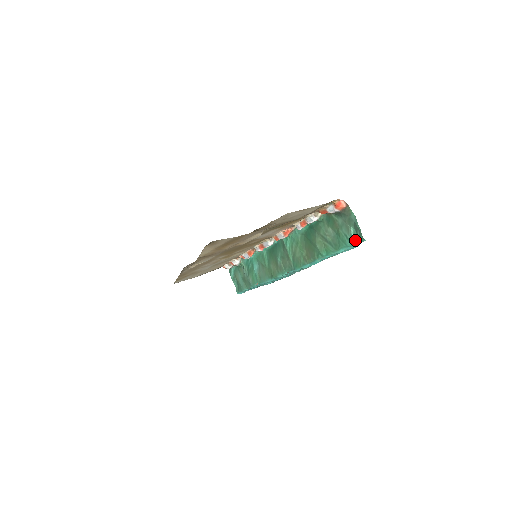
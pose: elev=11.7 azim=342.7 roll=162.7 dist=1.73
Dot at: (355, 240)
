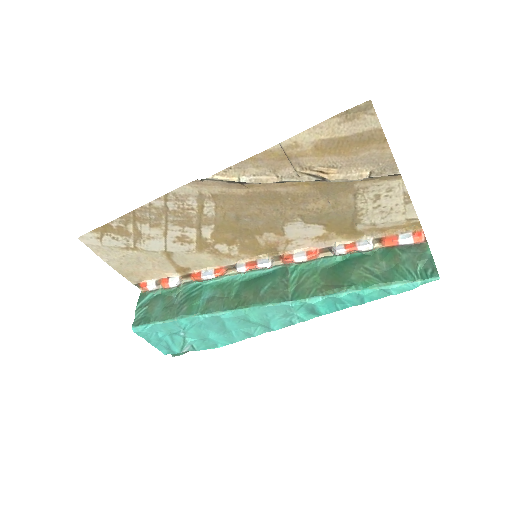
Dot at: (422, 276)
